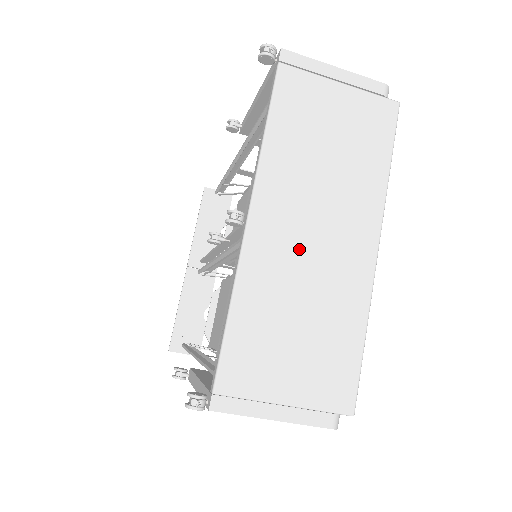
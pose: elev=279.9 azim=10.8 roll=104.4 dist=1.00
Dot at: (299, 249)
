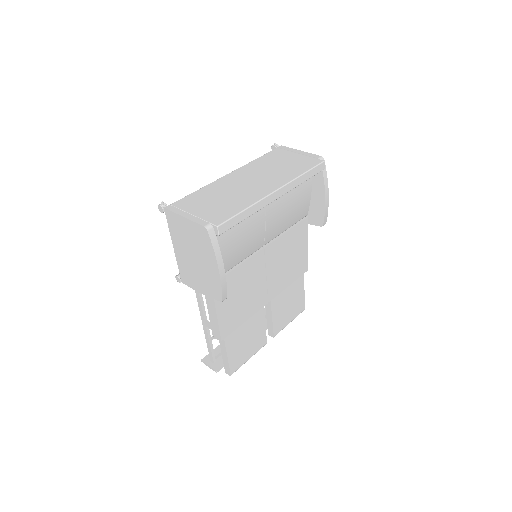
Dot at: (241, 183)
